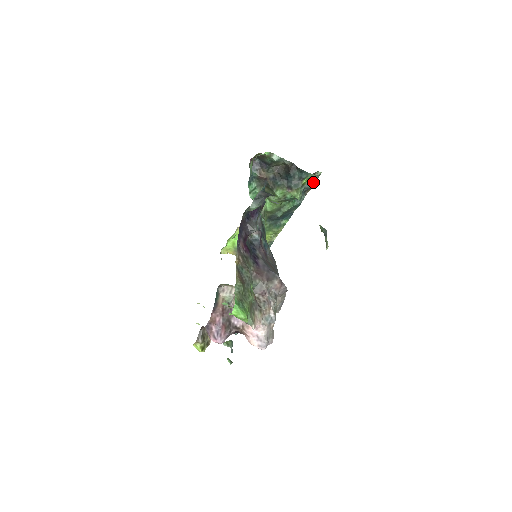
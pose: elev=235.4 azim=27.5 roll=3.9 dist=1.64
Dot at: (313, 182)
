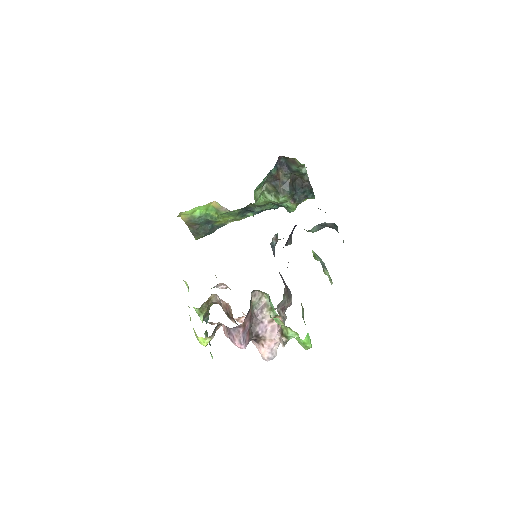
Dot at: occluded
